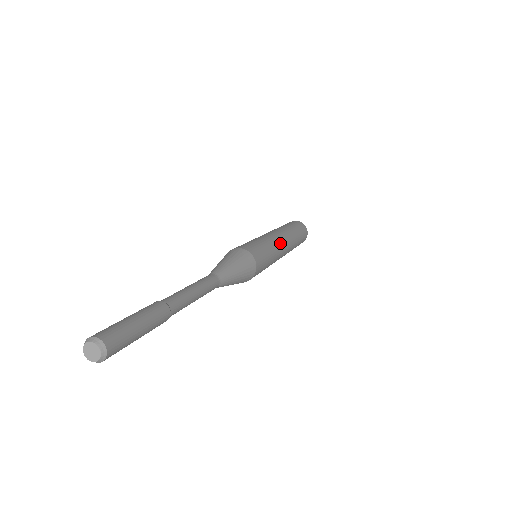
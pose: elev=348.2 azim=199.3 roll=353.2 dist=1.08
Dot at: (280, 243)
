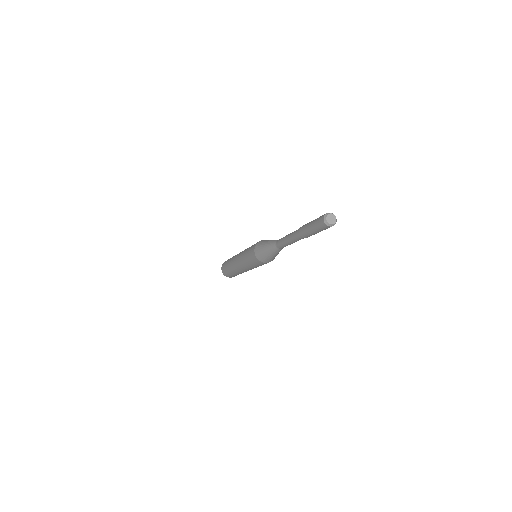
Dot at: occluded
